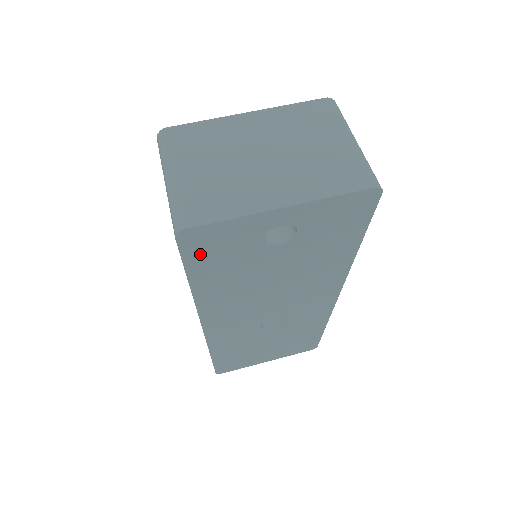
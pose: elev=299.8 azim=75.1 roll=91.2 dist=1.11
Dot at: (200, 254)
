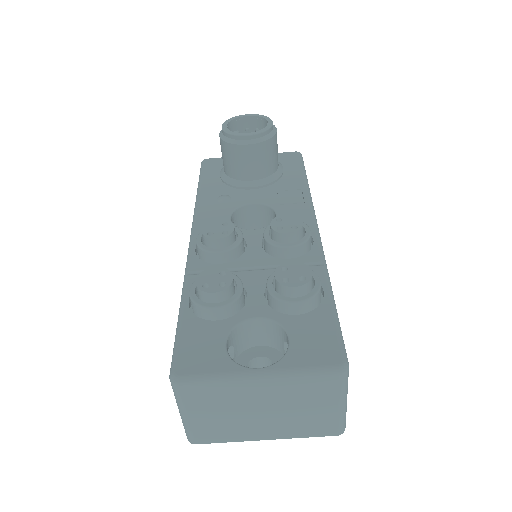
Dot at: occluded
